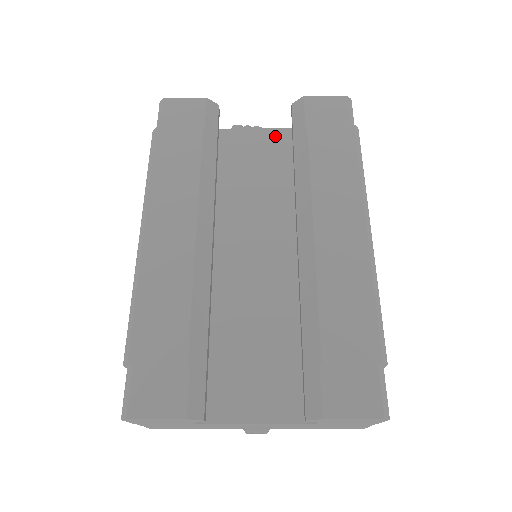
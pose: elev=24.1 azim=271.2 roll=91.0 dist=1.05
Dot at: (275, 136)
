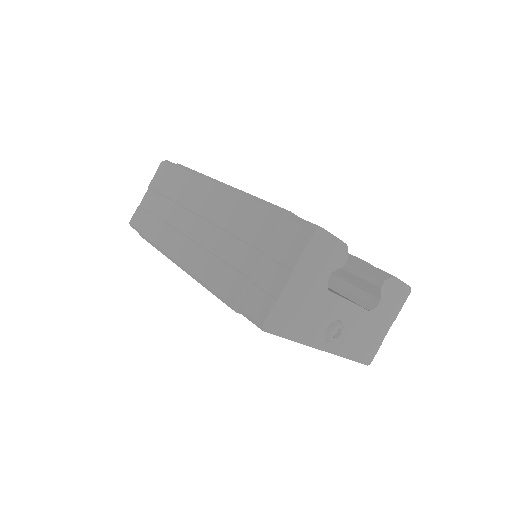
Dot at: occluded
